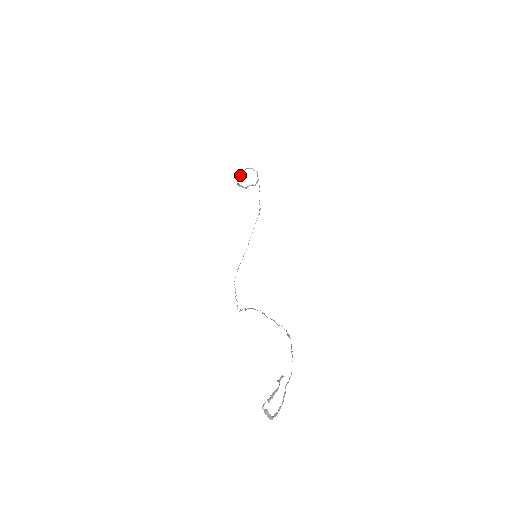
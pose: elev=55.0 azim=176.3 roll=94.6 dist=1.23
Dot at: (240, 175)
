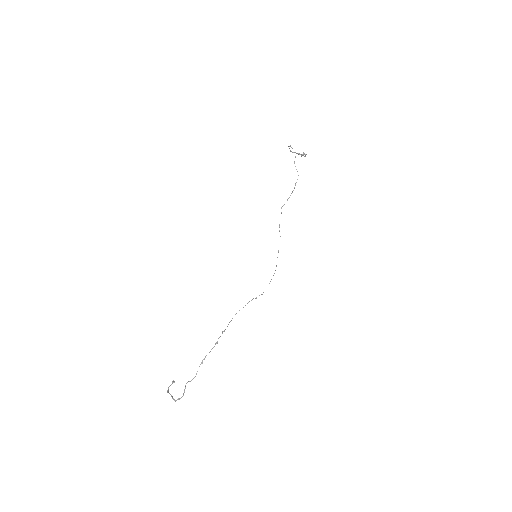
Dot at: (290, 151)
